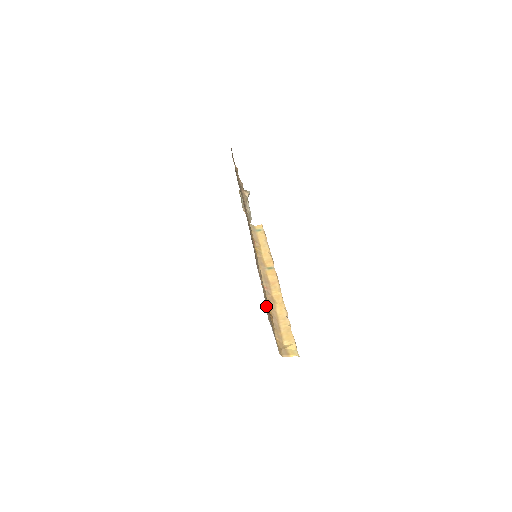
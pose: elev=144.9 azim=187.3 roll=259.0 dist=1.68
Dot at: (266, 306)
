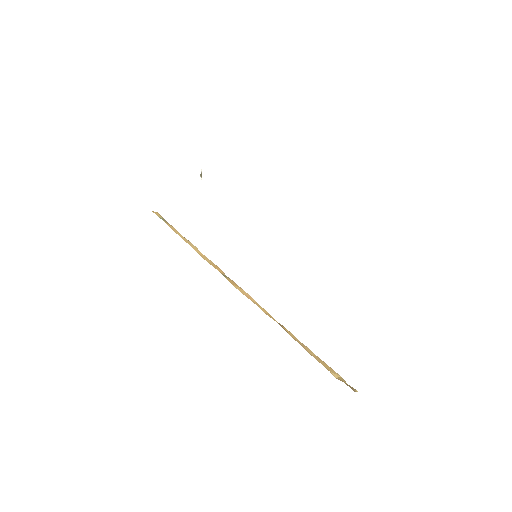
Dot at: occluded
